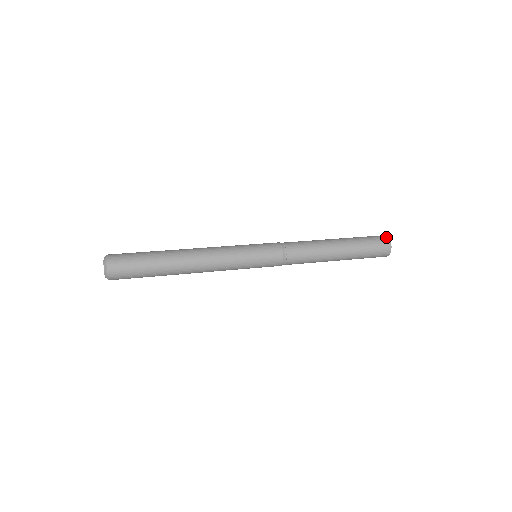
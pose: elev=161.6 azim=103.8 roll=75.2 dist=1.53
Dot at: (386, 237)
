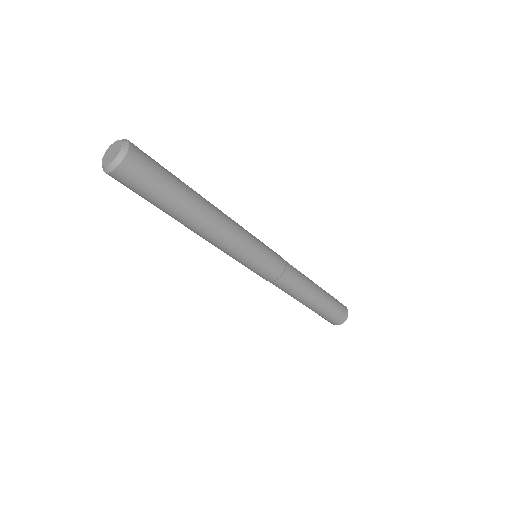
Dot at: occluded
